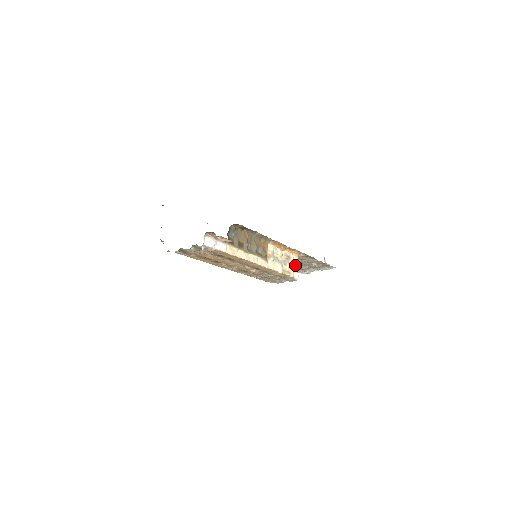
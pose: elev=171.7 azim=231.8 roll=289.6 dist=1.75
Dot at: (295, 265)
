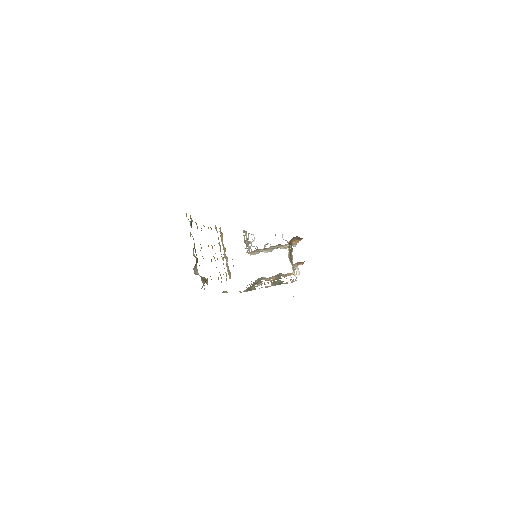
Dot at: occluded
